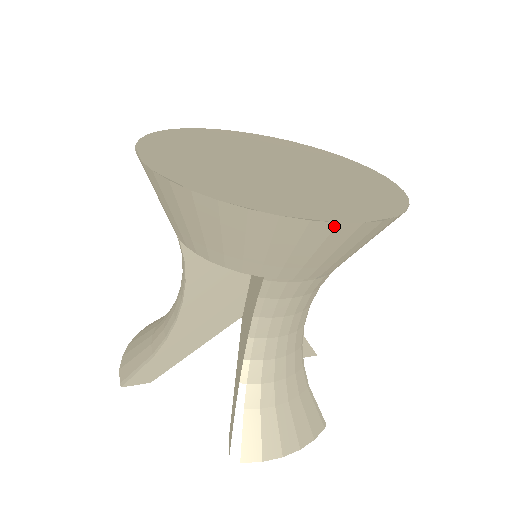
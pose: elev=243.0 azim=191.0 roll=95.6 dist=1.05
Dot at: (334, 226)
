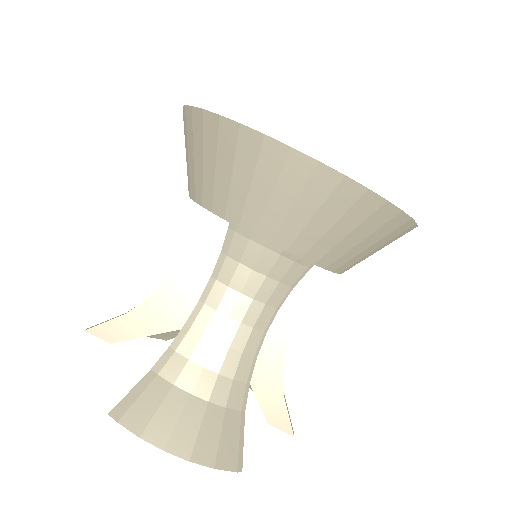
Dot at: (287, 152)
